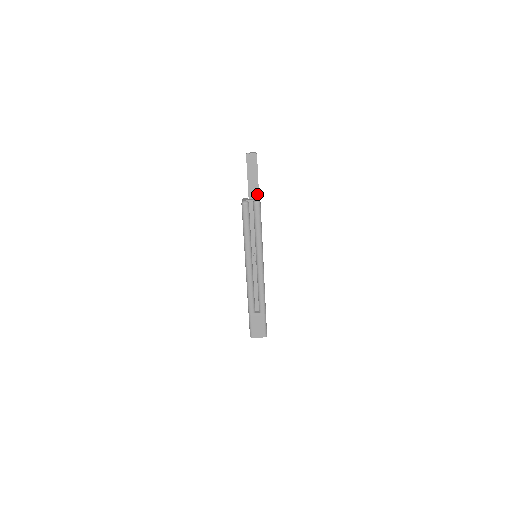
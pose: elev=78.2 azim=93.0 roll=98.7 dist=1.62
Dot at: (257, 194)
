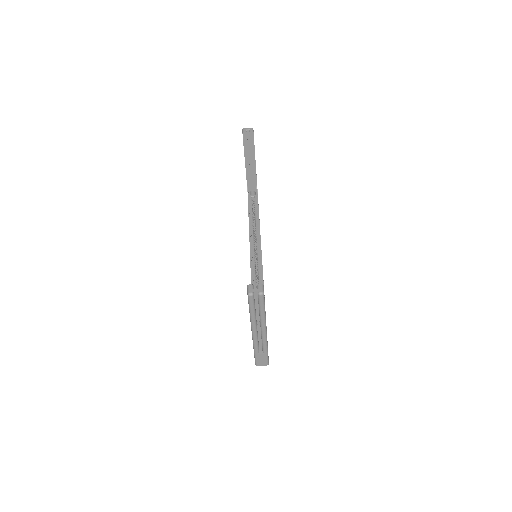
Dot at: (254, 167)
